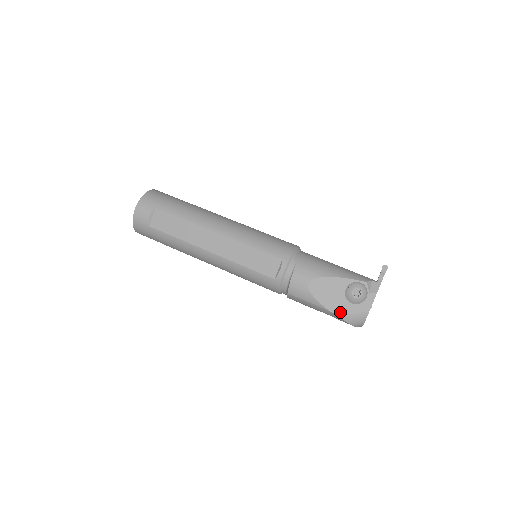
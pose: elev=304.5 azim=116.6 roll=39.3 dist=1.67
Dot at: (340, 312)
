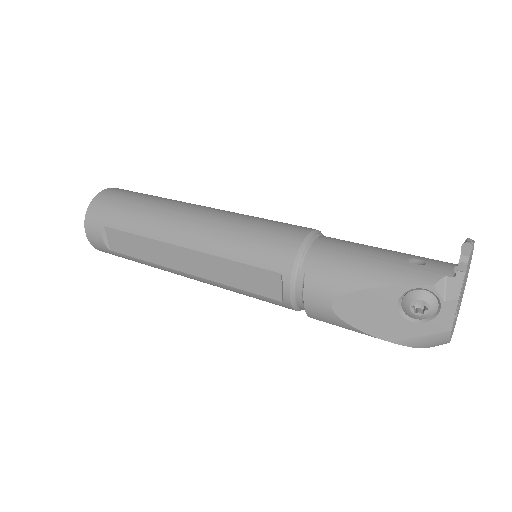
Dot at: (399, 338)
